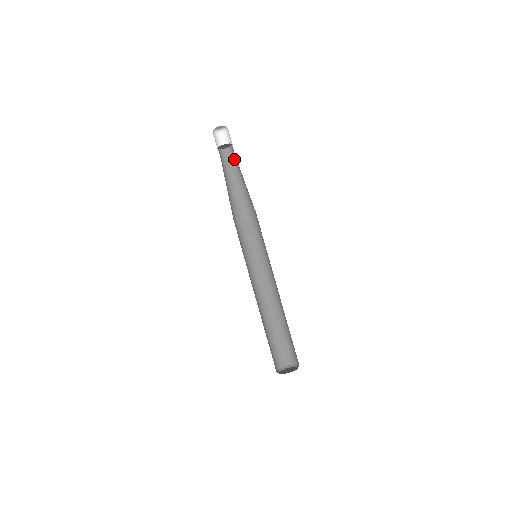
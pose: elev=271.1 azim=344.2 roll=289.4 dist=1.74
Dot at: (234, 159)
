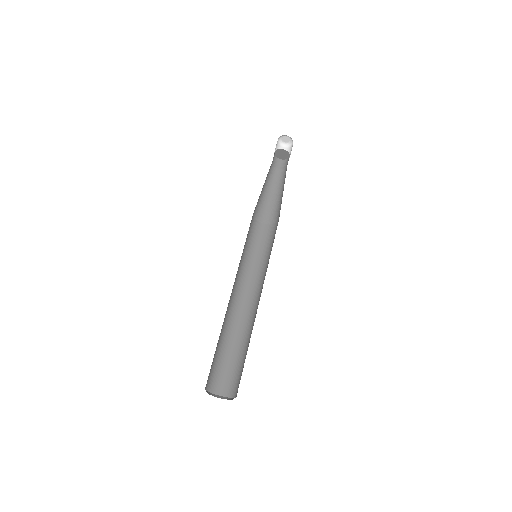
Dot at: (284, 170)
